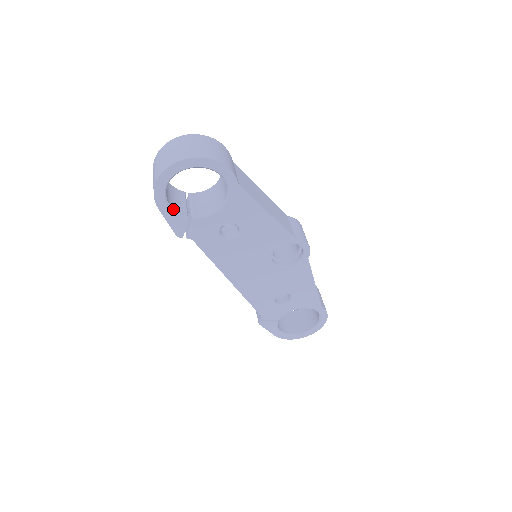
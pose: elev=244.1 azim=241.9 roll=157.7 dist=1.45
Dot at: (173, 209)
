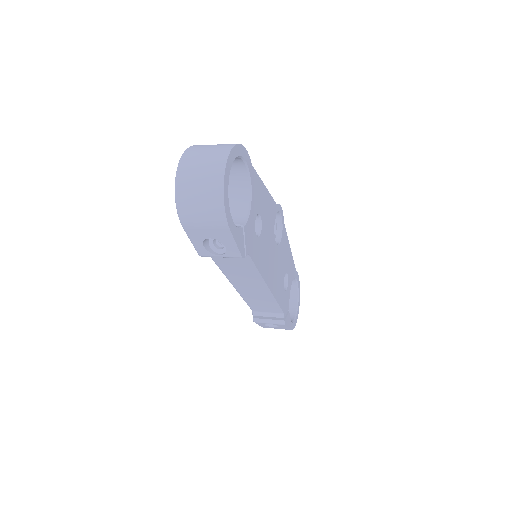
Dot at: (234, 224)
